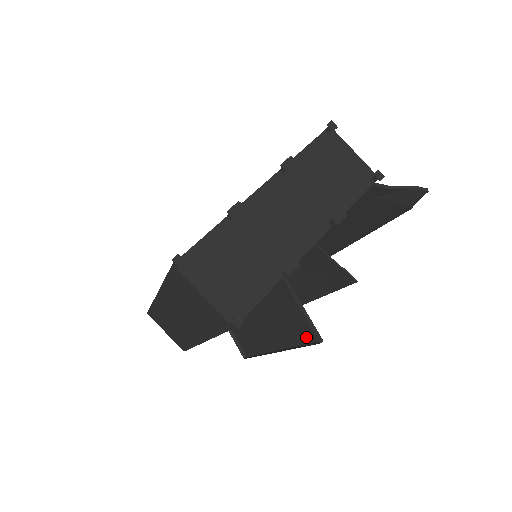
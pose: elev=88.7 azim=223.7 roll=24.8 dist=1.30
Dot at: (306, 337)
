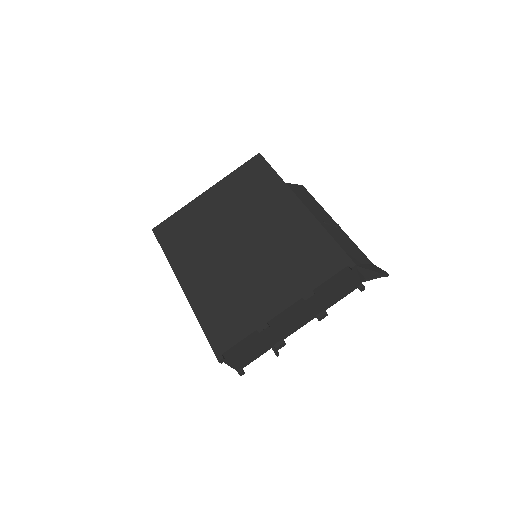
Dot at: occluded
